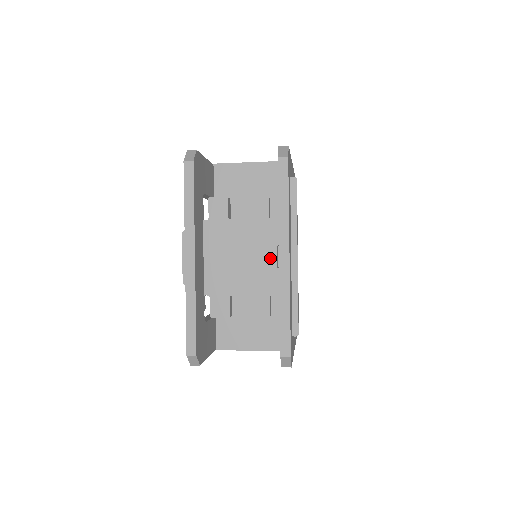
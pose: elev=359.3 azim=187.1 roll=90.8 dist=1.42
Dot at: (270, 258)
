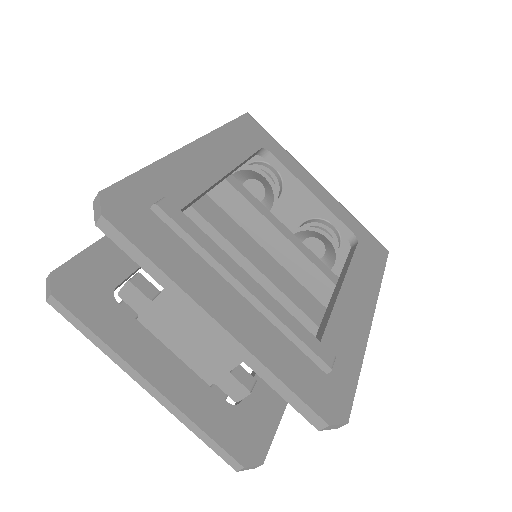
Dot at: occluded
